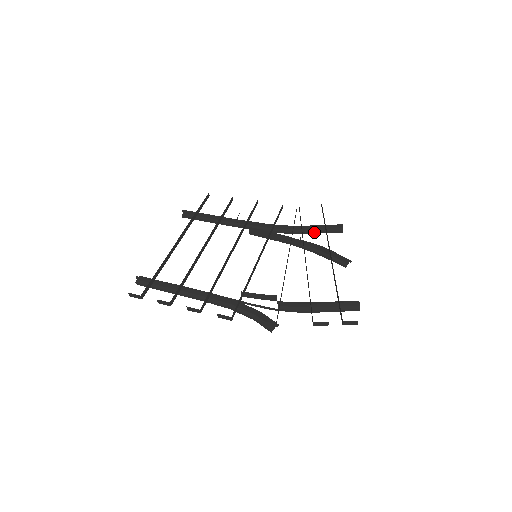
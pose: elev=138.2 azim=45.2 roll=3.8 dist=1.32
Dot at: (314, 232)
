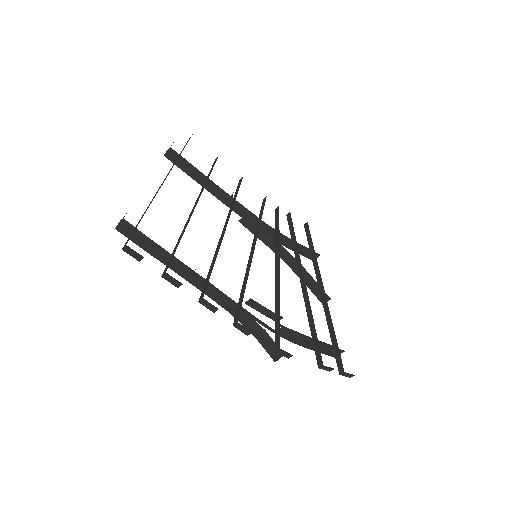
Dot at: occluded
